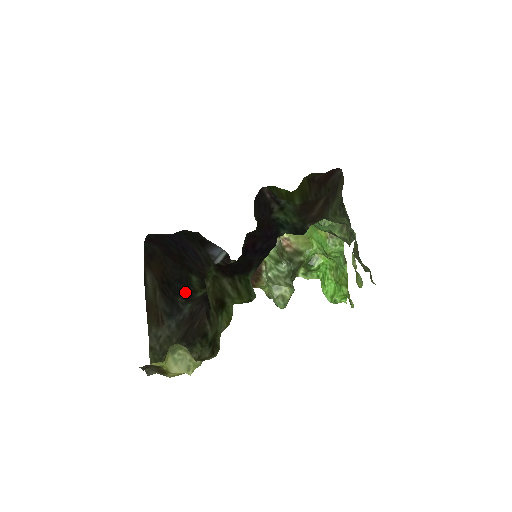
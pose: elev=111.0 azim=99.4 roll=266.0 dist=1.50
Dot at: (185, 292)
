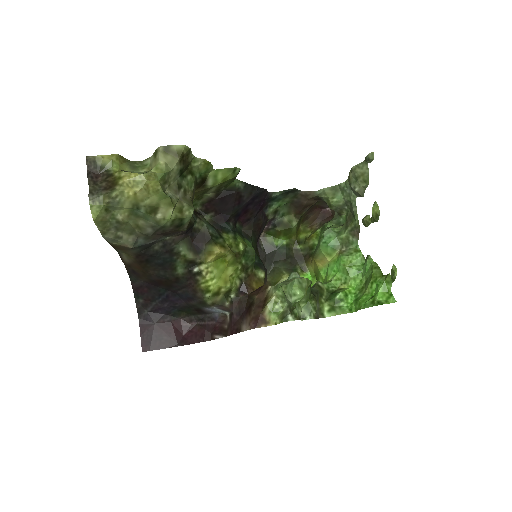
Dot at: (165, 255)
